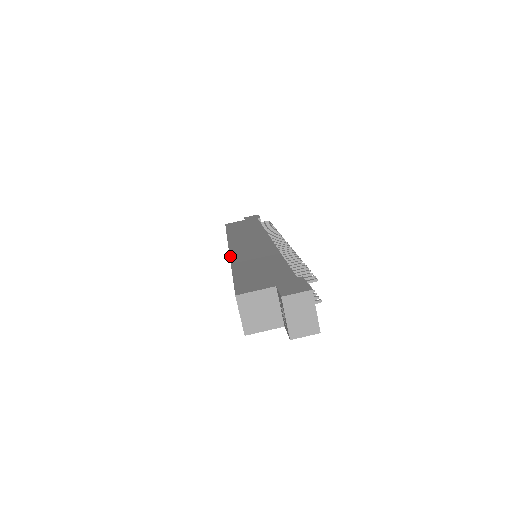
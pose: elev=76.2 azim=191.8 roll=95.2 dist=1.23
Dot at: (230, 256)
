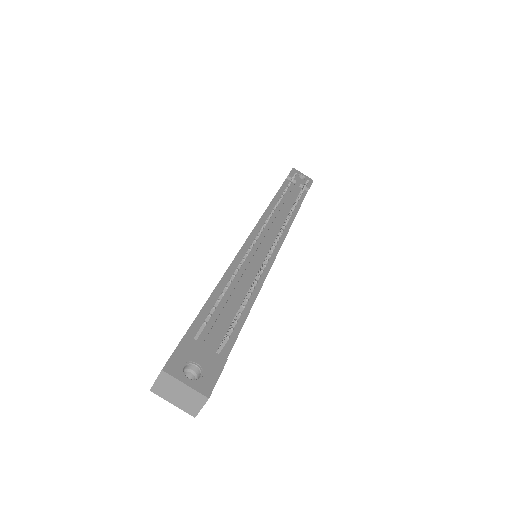
Dot at: occluded
